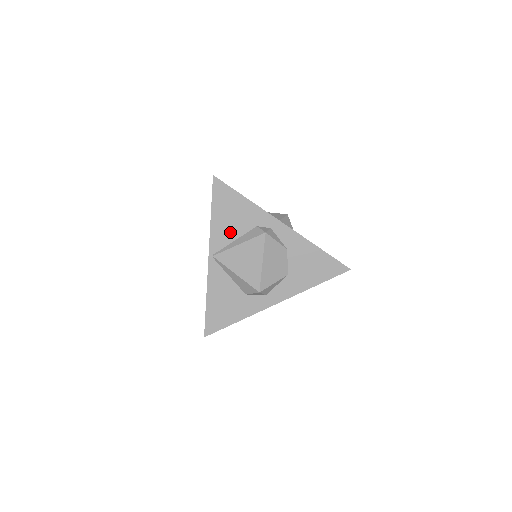
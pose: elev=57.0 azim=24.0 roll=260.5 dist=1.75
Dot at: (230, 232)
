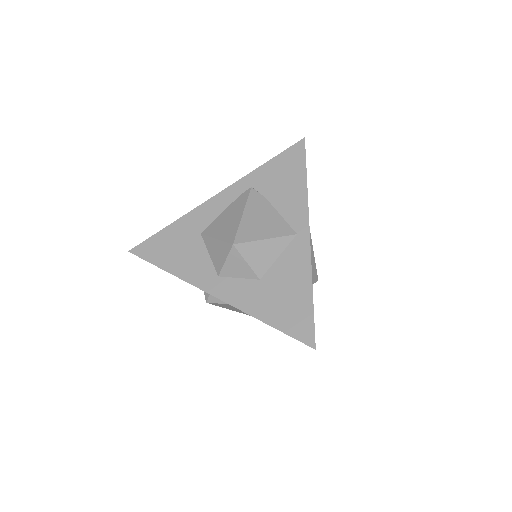
Dot at: occluded
